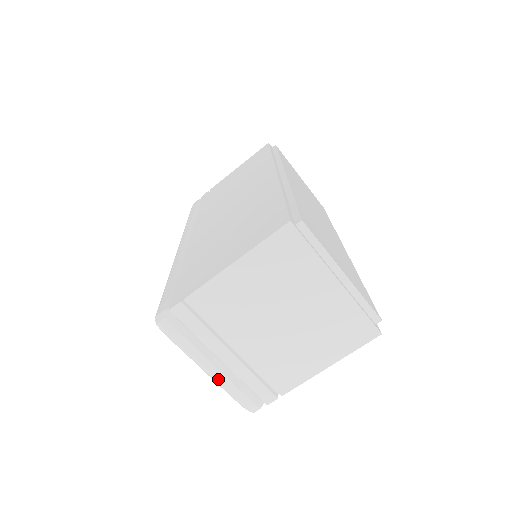
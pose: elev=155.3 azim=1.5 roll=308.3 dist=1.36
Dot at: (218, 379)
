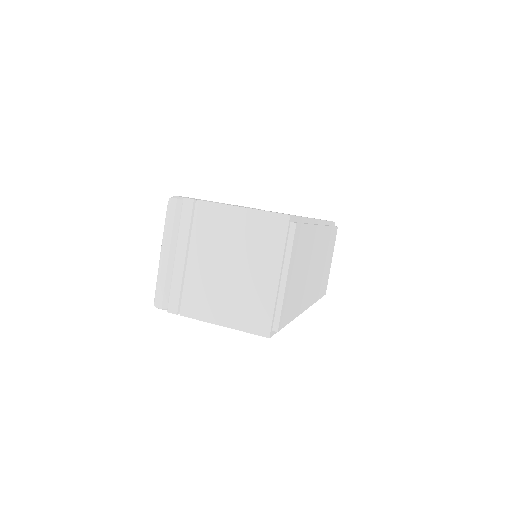
Dot at: (162, 264)
